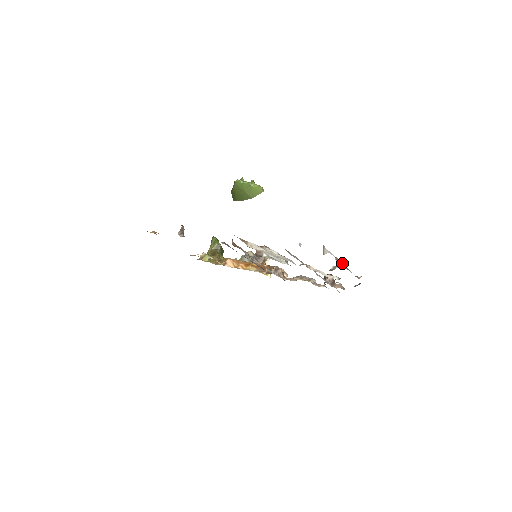
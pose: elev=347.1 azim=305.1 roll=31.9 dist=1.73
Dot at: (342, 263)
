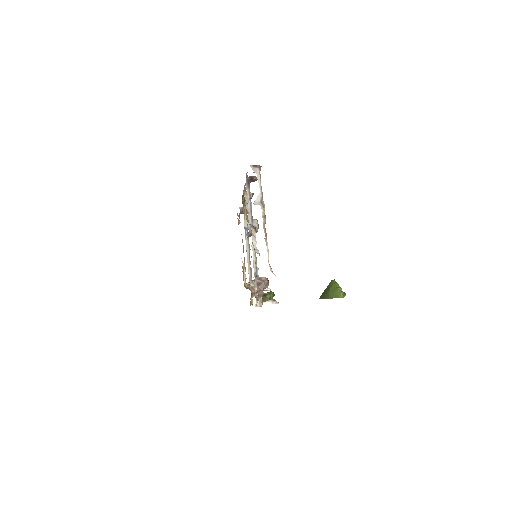
Dot at: (265, 217)
